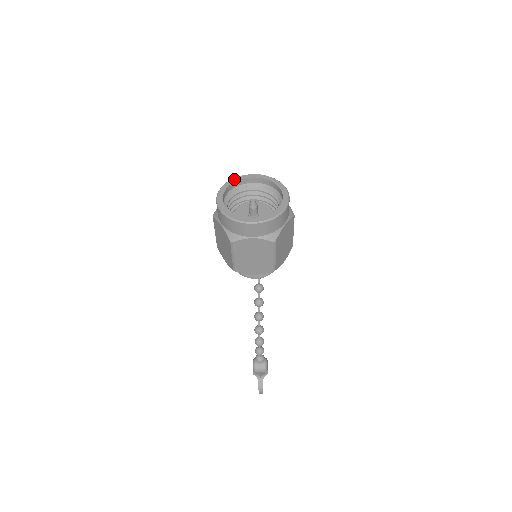
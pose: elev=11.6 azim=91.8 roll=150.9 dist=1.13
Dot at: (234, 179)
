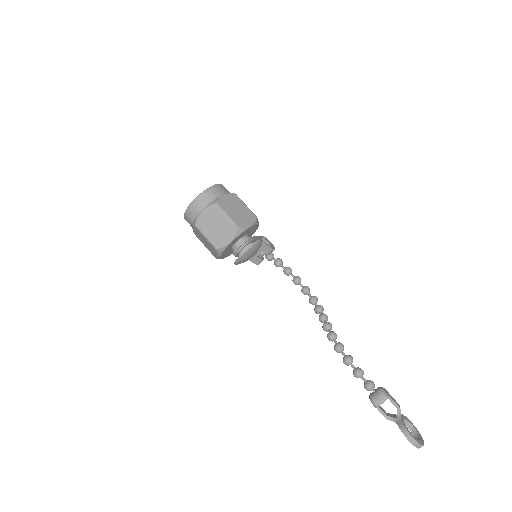
Dot at: occluded
